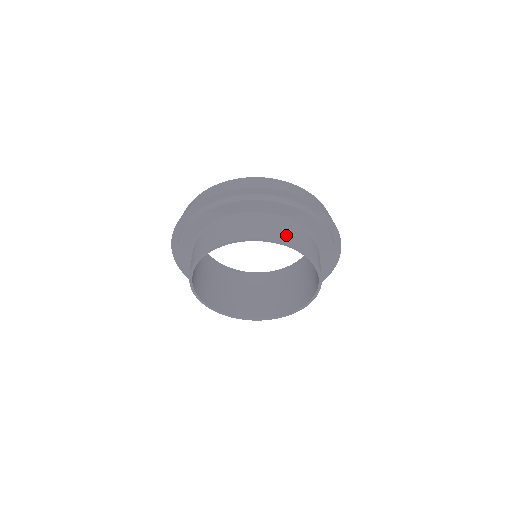
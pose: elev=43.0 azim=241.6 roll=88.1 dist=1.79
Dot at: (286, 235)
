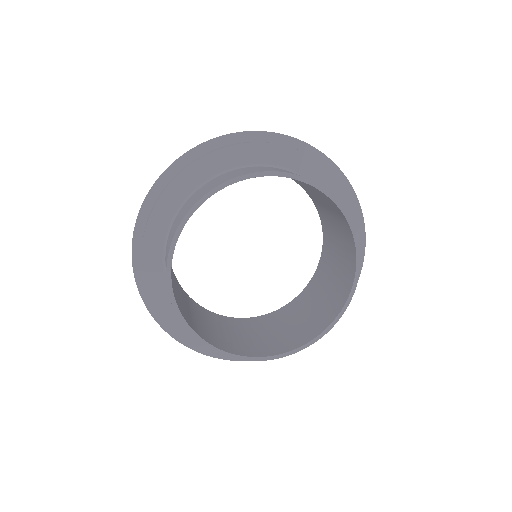
Dot at: occluded
